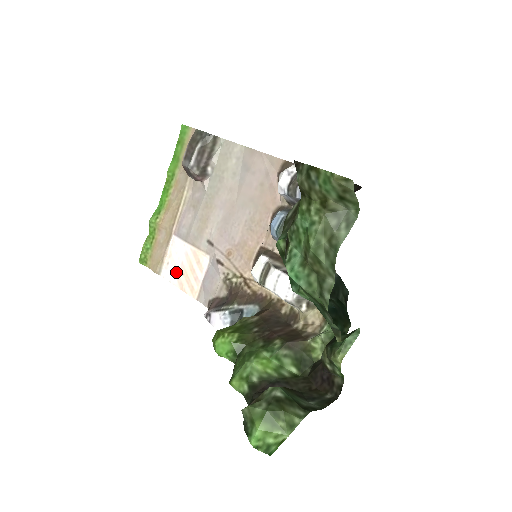
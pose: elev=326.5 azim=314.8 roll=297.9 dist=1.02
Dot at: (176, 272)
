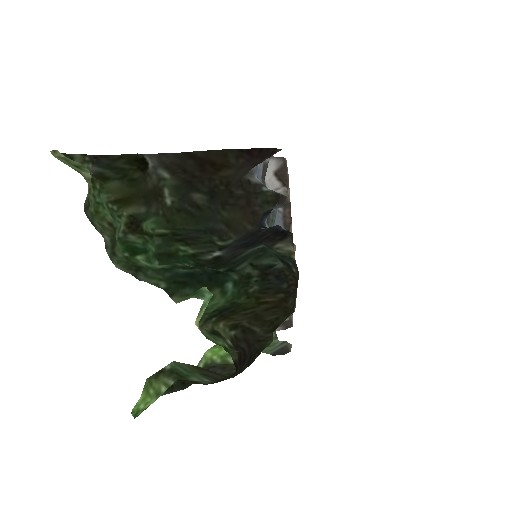
Dot at: occluded
